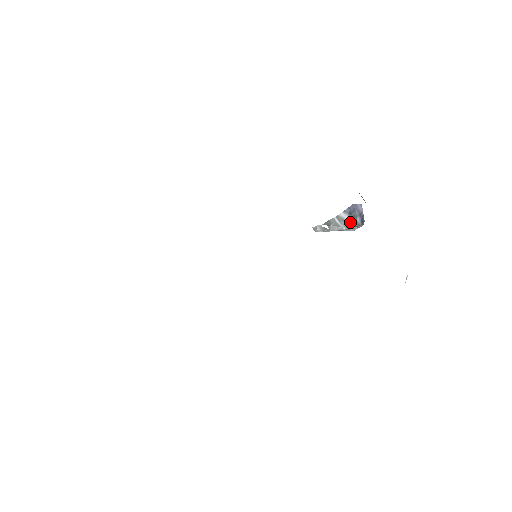
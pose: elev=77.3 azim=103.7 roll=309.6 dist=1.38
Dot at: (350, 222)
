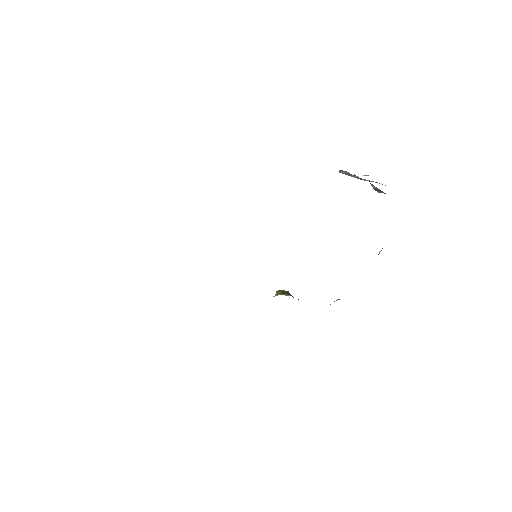
Dot at: (373, 187)
